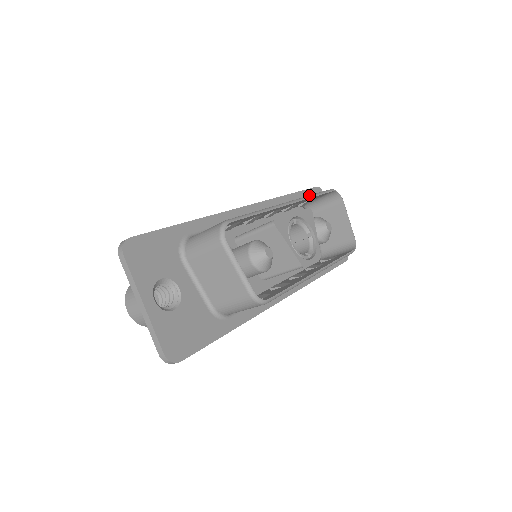
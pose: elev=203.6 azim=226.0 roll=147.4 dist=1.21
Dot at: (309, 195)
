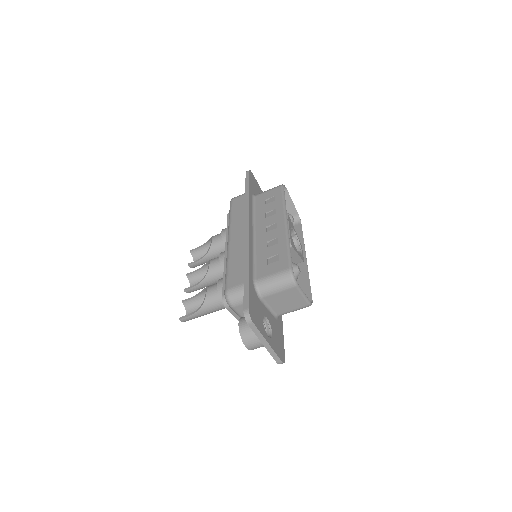
Dot at: (283, 204)
